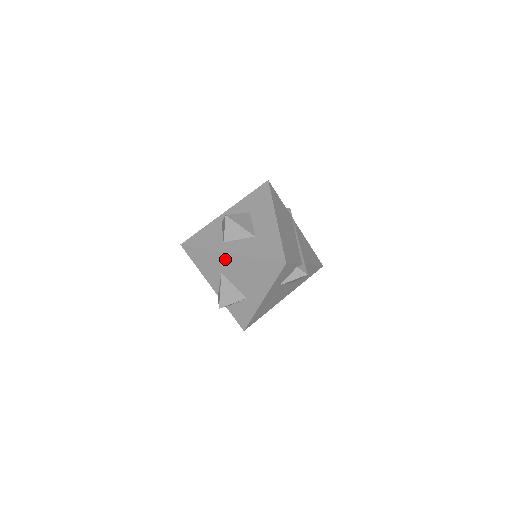
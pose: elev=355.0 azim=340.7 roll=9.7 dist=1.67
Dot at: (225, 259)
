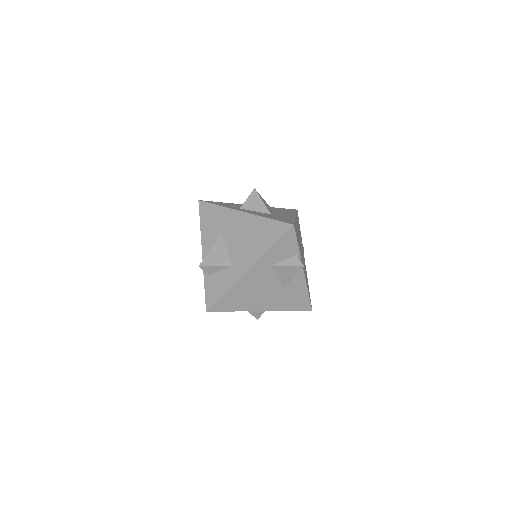
Dot at: (234, 218)
